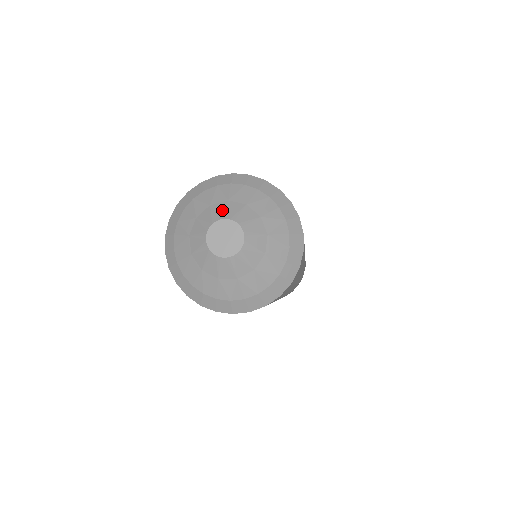
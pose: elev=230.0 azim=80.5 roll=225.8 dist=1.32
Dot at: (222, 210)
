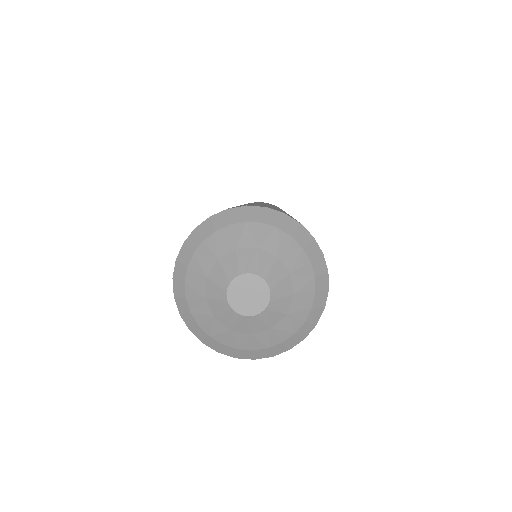
Dot at: (234, 263)
